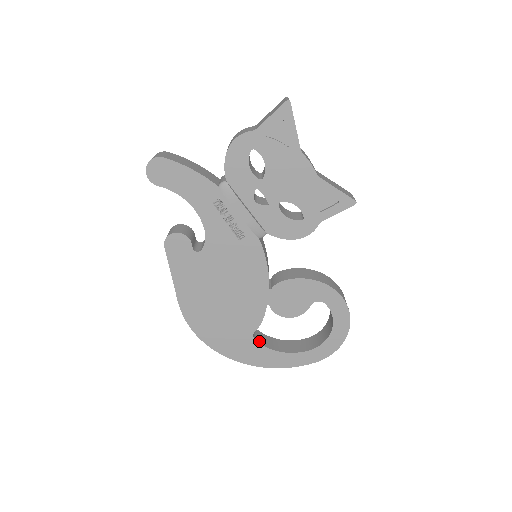
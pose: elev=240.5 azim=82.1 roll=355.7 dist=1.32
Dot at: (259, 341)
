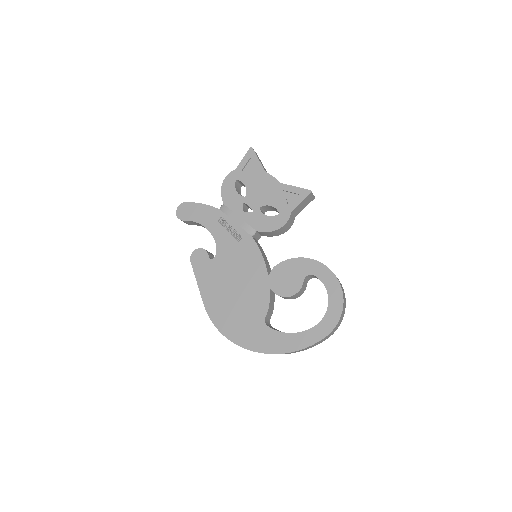
Dot at: (272, 328)
